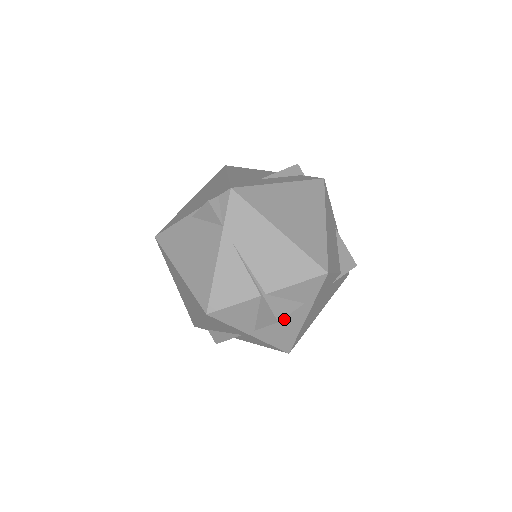
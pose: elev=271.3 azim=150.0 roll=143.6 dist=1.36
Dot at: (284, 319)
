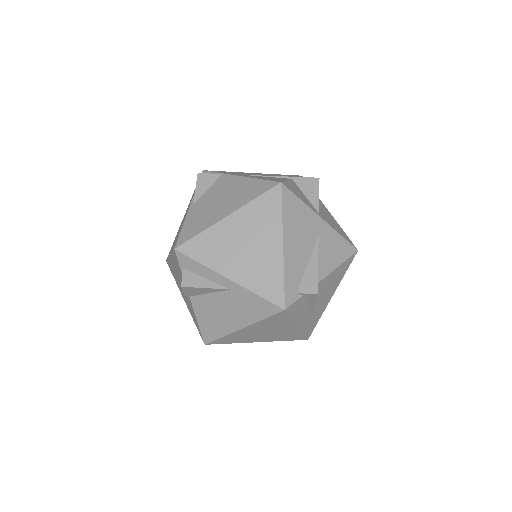
Dot at: (321, 209)
